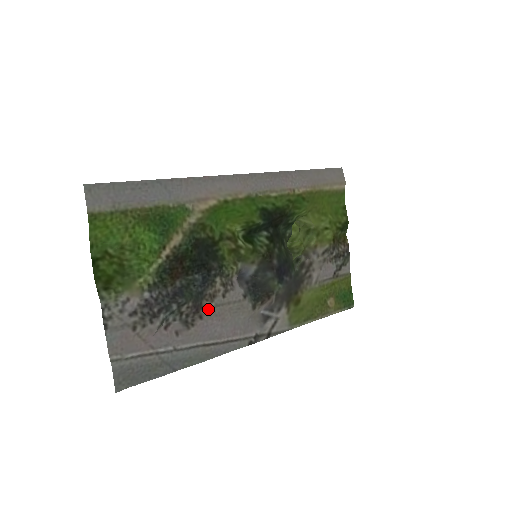
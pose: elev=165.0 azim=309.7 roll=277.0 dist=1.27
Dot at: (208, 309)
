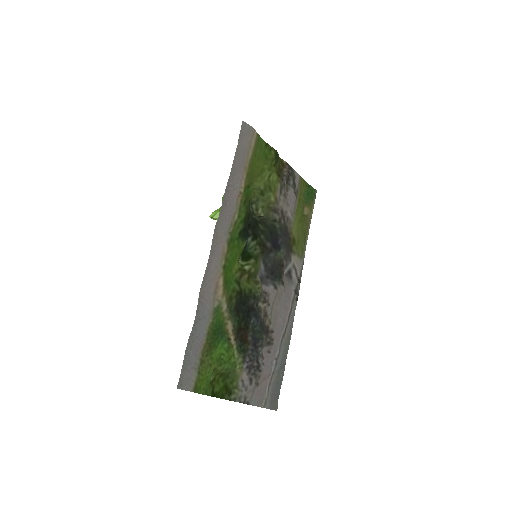
Dot at: (270, 323)
